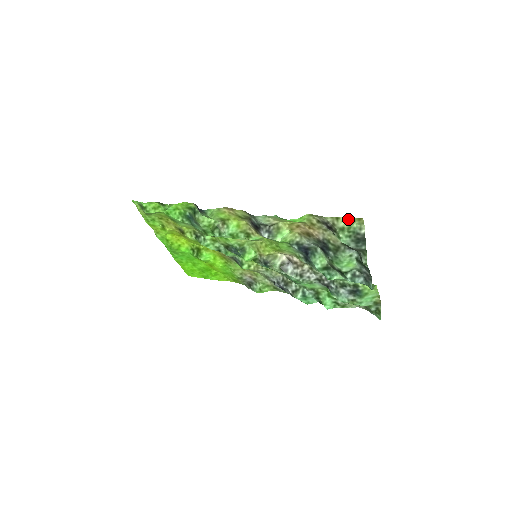
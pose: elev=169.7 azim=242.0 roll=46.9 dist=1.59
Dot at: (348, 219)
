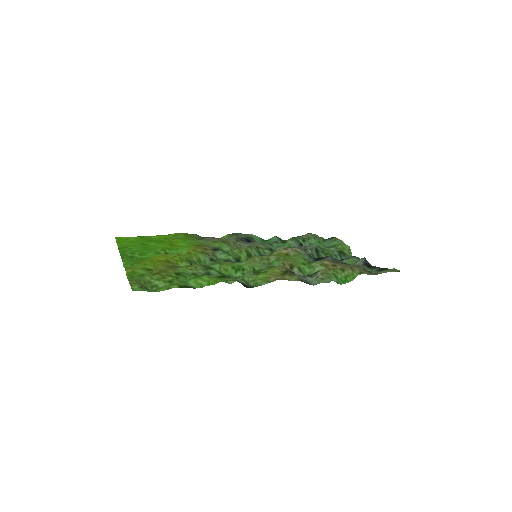
Dot at: (389, 271)
